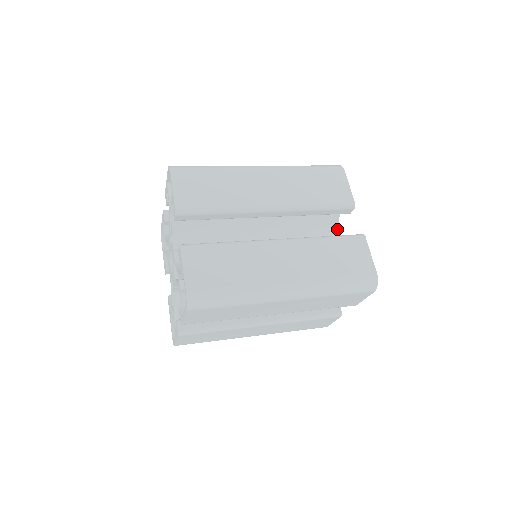
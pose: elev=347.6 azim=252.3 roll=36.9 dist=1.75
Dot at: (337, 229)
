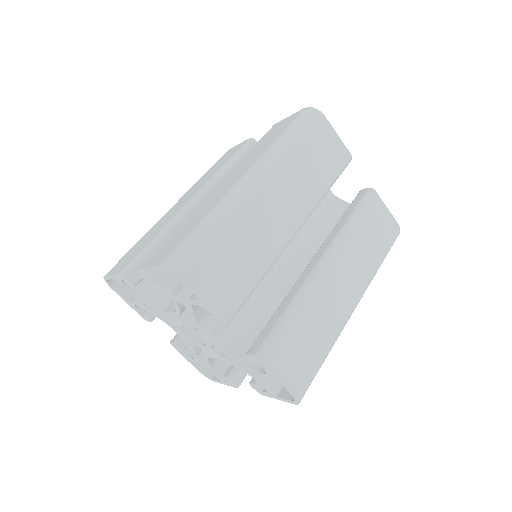
Dot at: occluded
